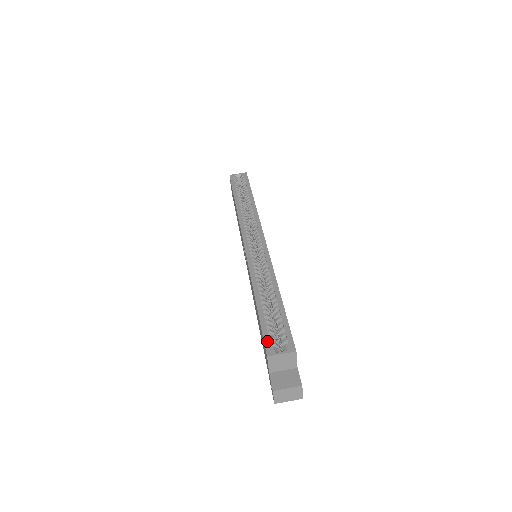
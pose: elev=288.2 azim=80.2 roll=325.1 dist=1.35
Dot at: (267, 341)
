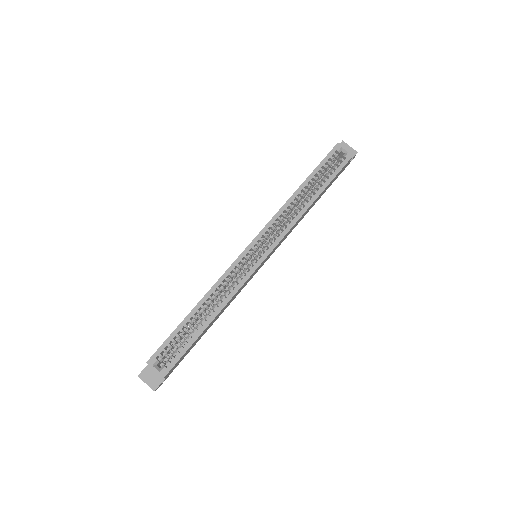
Dot at: (158, 352)
